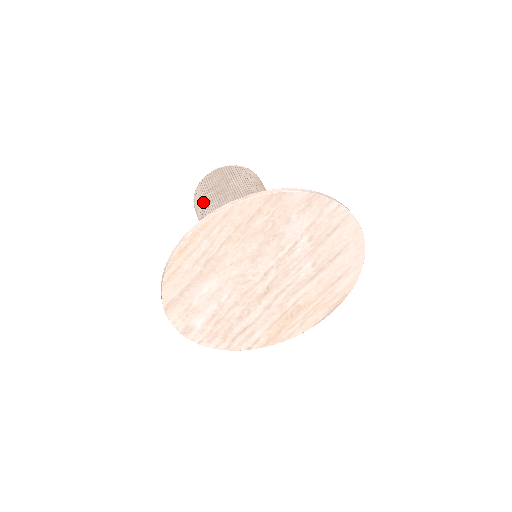
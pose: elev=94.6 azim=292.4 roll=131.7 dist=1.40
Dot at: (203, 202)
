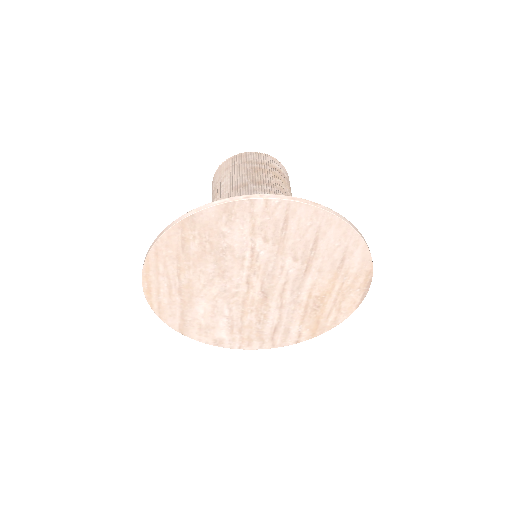
Dot at: occluded
